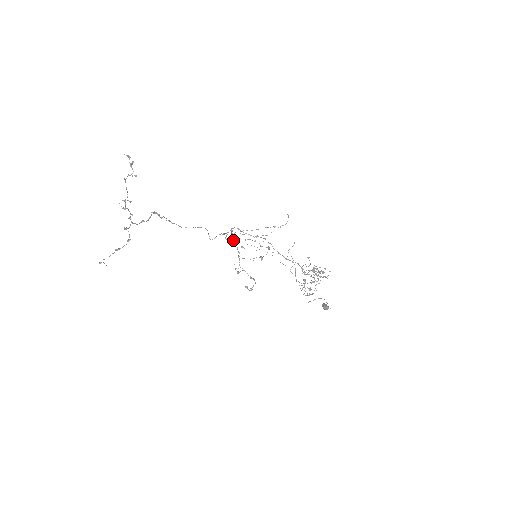
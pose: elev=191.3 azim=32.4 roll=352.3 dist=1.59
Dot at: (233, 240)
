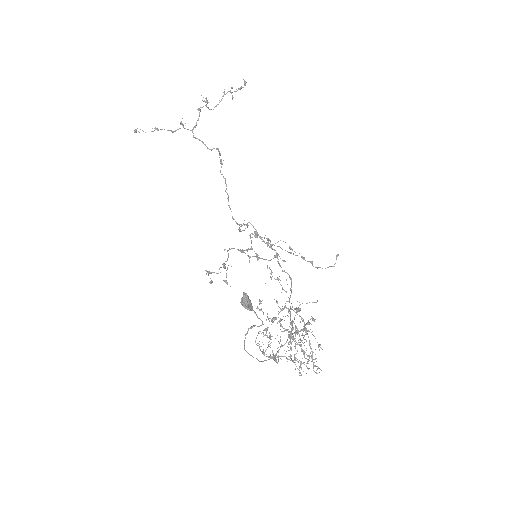
Dot at: (255, 236)
